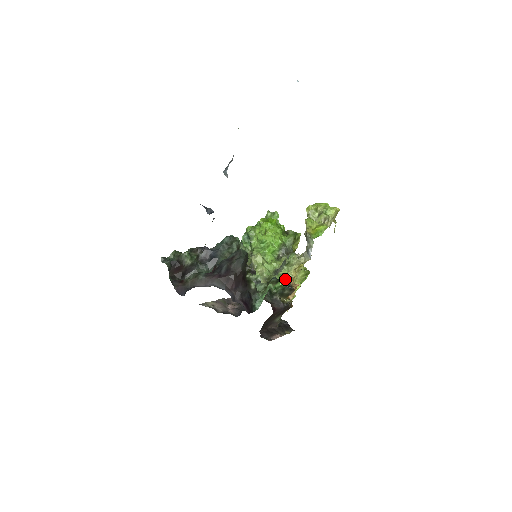
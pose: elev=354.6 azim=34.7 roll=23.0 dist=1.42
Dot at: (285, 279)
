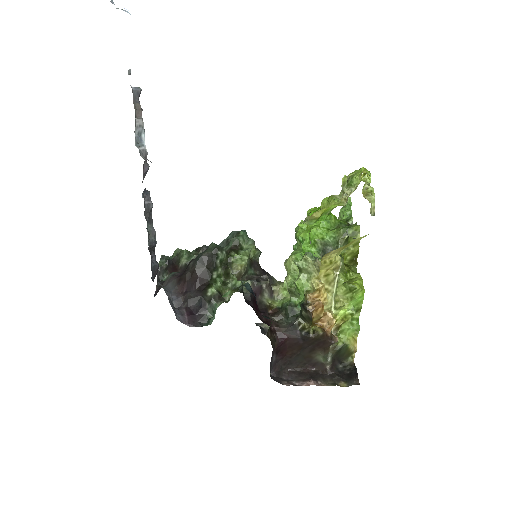
Dot at: (304, 293)
